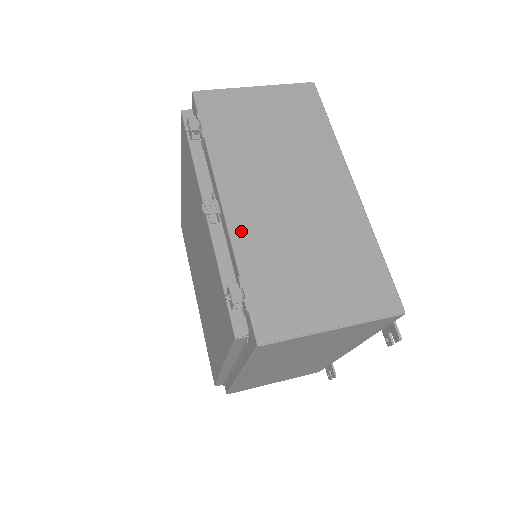
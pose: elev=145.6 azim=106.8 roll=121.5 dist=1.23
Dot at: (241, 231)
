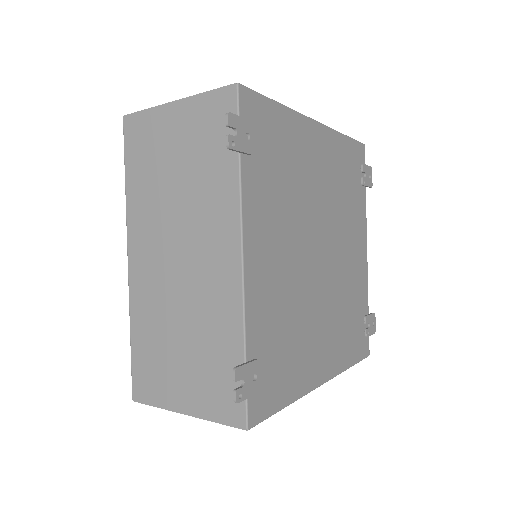
Dot at: occluded
